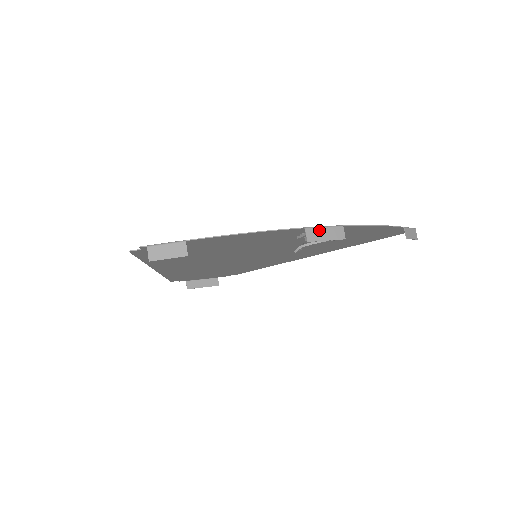
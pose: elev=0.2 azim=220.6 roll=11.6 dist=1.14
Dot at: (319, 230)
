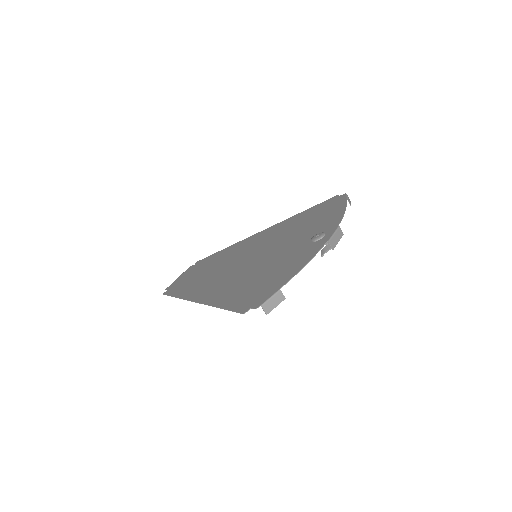
Dot at: (334, 238)
